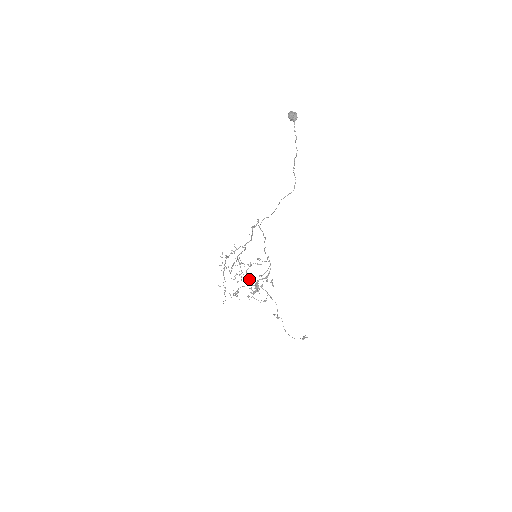
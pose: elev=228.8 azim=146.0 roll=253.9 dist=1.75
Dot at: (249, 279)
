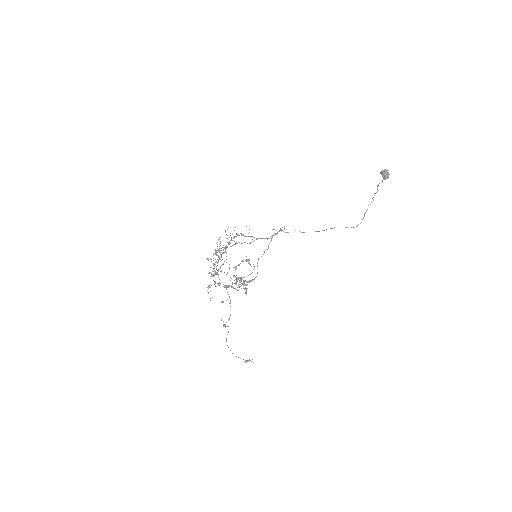
Dot at: occluded
